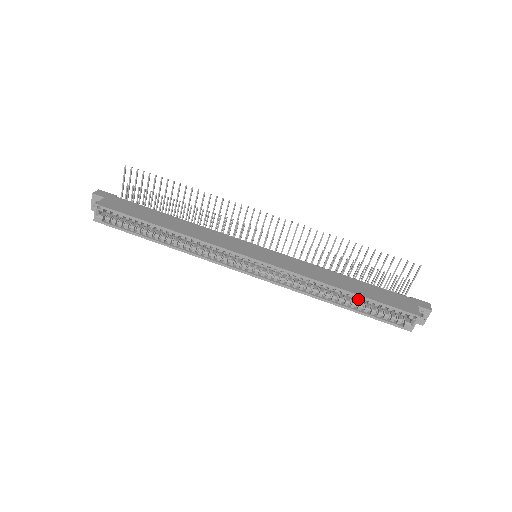
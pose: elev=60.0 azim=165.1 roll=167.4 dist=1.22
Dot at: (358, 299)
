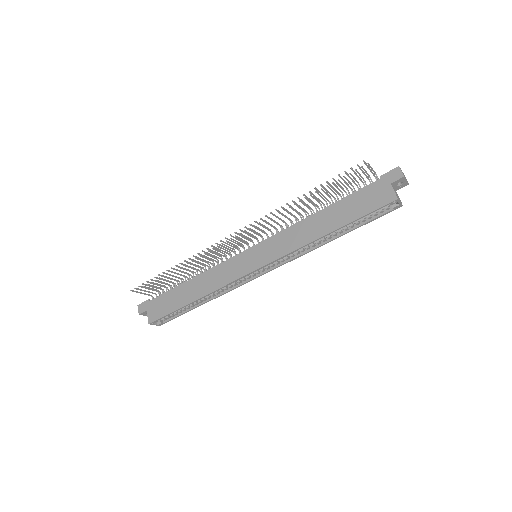
Dot at: occluded
